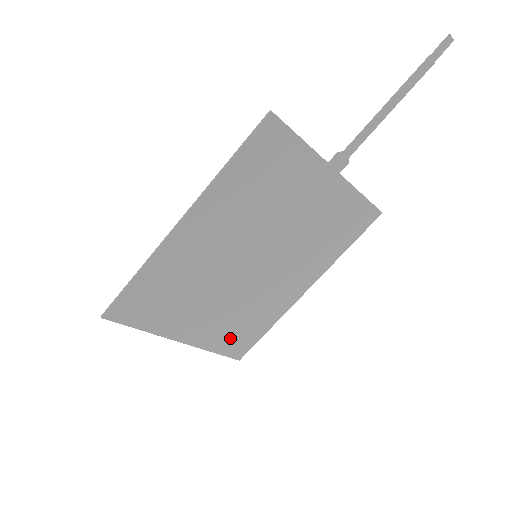
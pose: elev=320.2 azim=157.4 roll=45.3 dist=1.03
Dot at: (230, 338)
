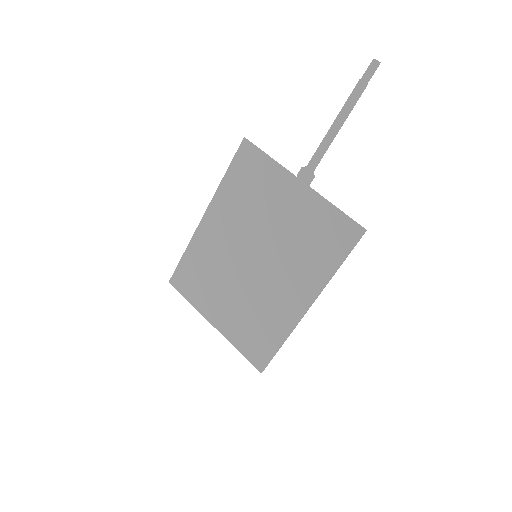
Dot at: (249, 340)
